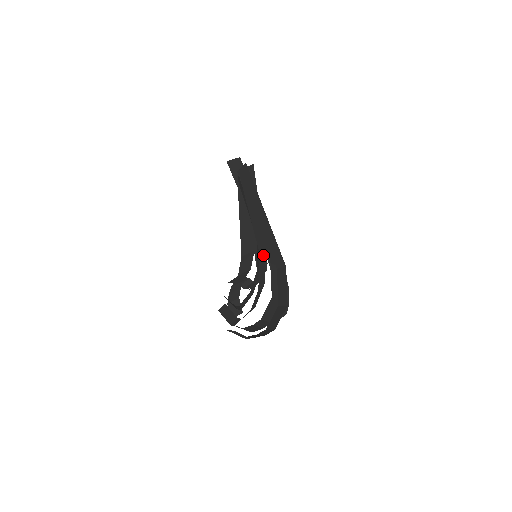
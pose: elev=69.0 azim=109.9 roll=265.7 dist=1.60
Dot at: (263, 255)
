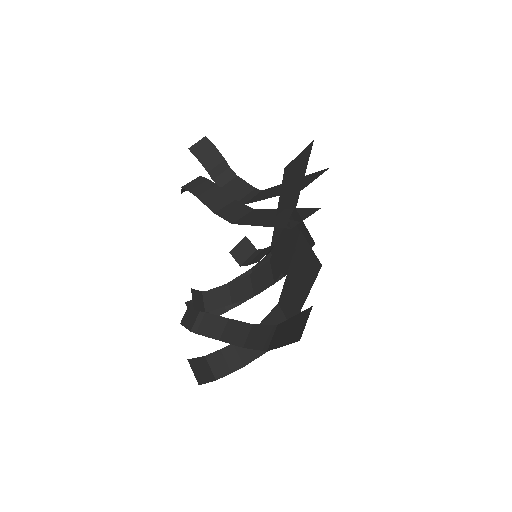
Dot at: (271, 336)
